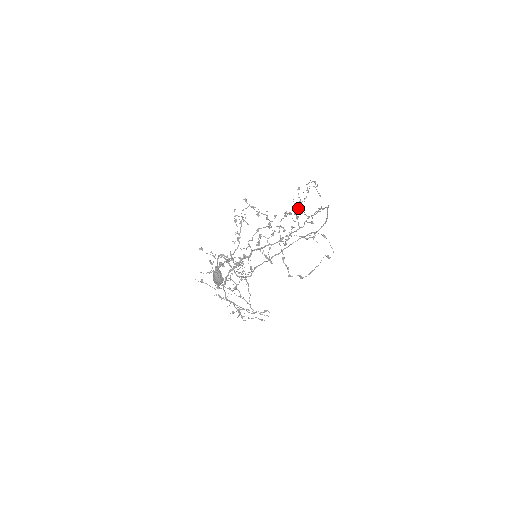
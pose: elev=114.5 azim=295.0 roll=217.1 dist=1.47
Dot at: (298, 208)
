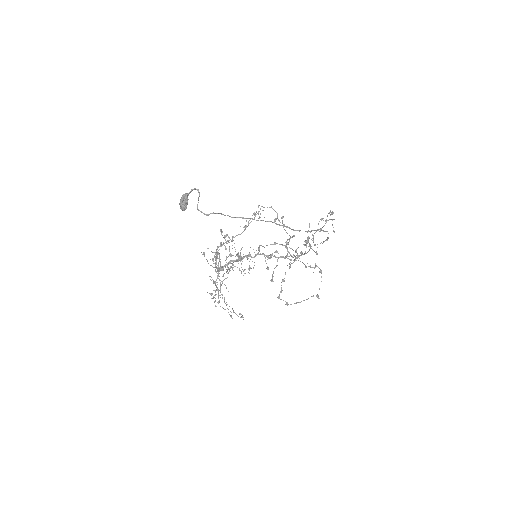
Dot at: occluded
